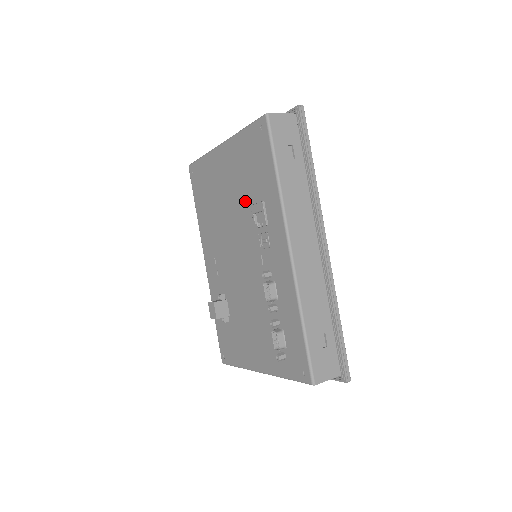
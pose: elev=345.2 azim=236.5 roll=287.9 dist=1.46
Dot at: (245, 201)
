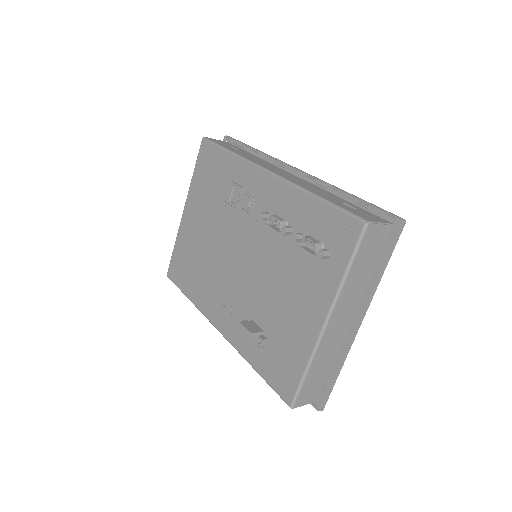
Dot at: (219, 208)
